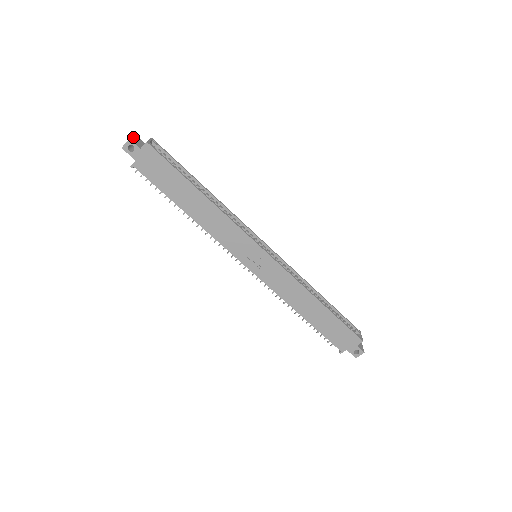
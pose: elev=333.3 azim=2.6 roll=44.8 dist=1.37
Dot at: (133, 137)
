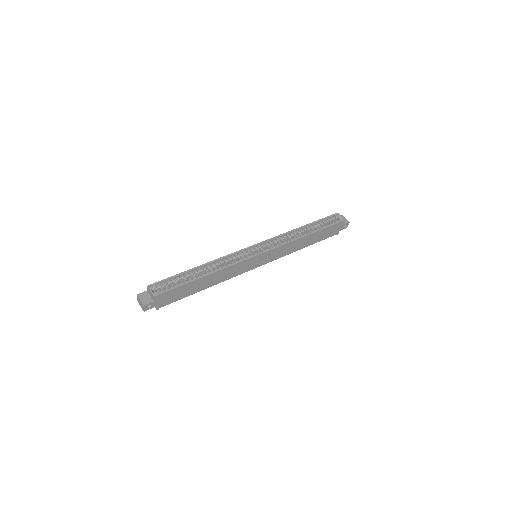
Dot at: (141, 300)
